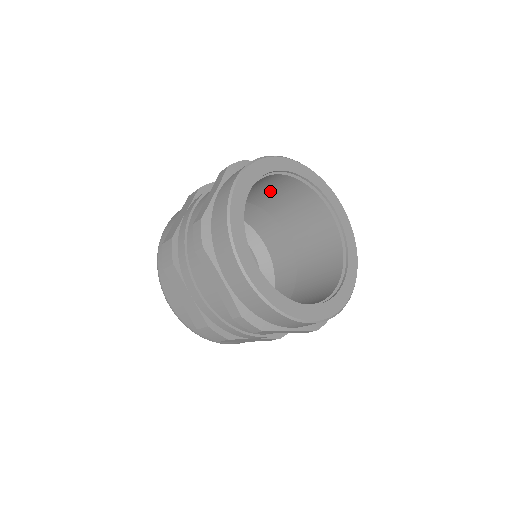
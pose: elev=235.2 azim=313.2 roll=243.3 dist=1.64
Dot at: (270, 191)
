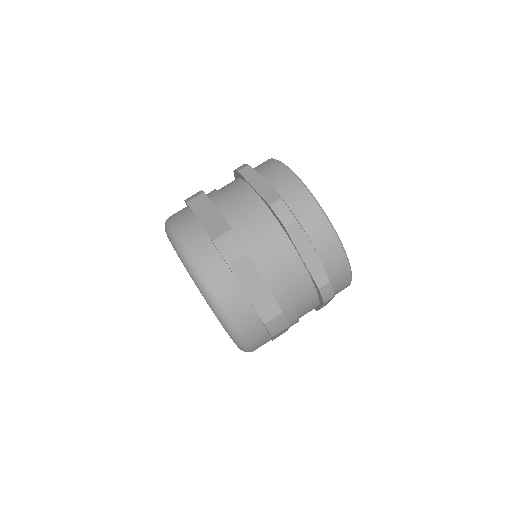
Dot at: occluded
